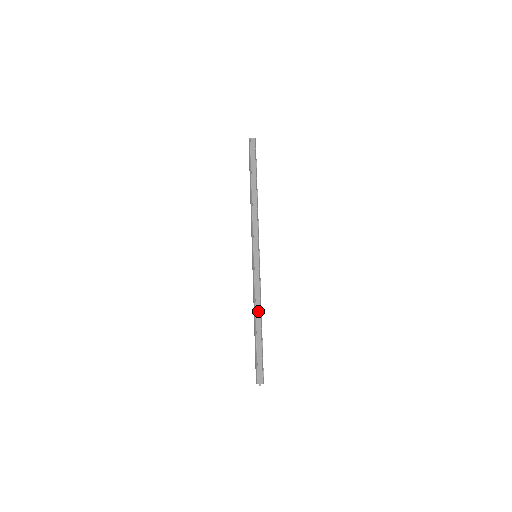
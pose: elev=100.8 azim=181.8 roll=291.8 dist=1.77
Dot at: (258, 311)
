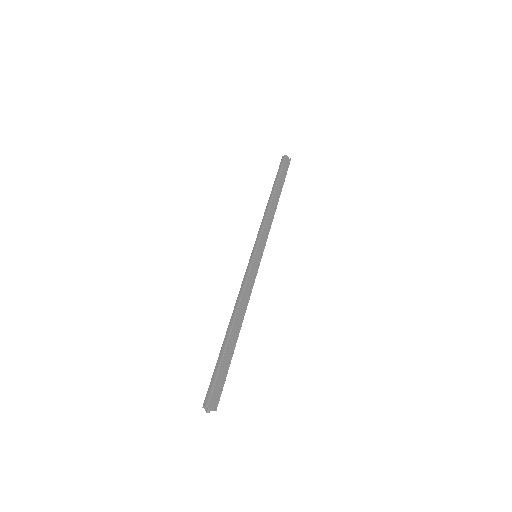
Dot at: (240, 314)
